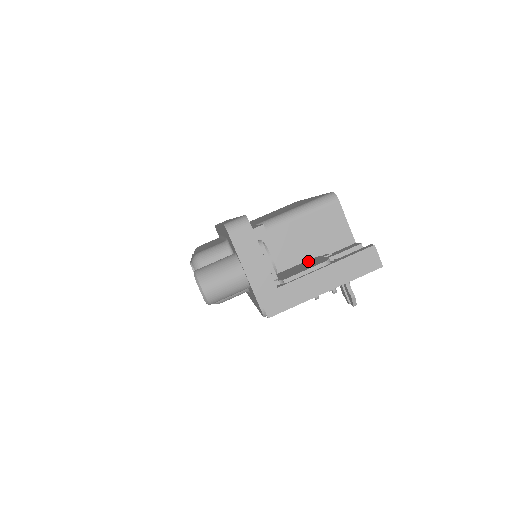
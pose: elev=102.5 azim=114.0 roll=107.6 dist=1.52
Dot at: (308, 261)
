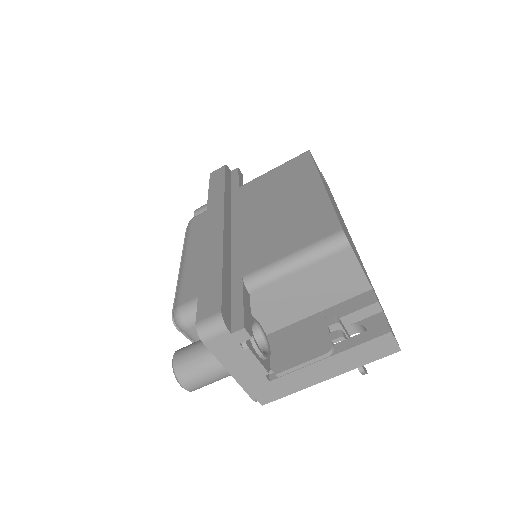
Dot at: (310, 323)
